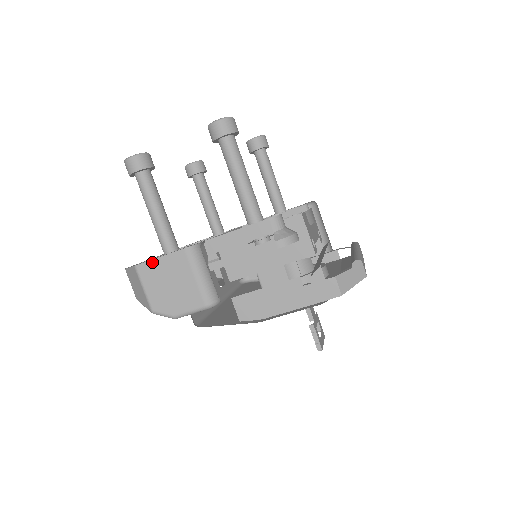
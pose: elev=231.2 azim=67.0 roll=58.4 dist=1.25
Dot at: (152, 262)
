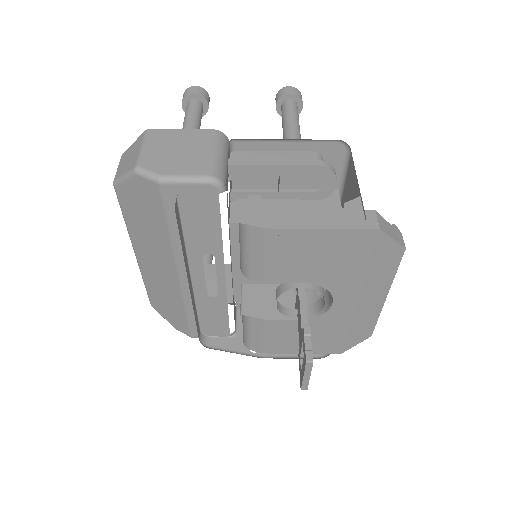
Dot at: (170, 131)
